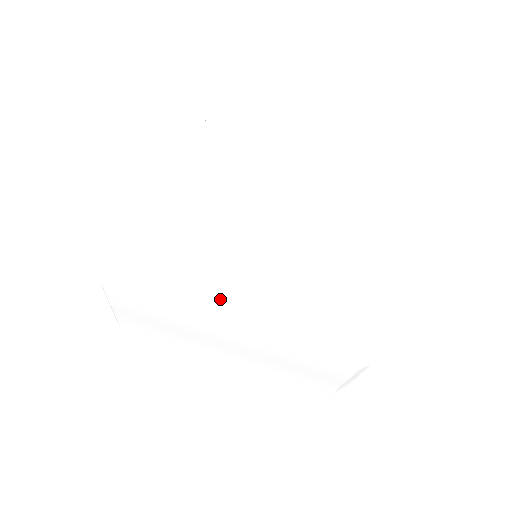
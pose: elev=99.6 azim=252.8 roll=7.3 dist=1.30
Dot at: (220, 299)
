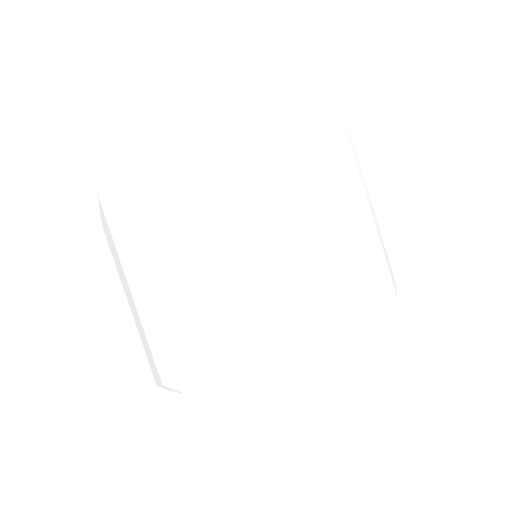
Dot at: (279, 324)
